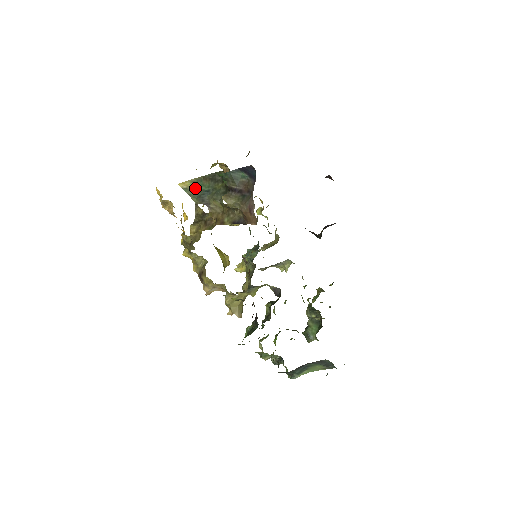
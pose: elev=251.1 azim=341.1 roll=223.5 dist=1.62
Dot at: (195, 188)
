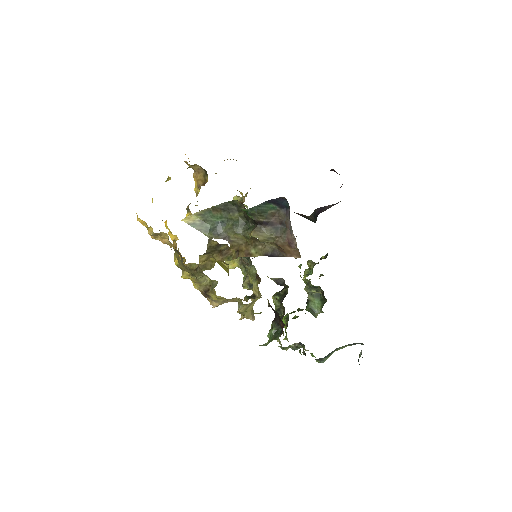
Dot at: (204, 221)
